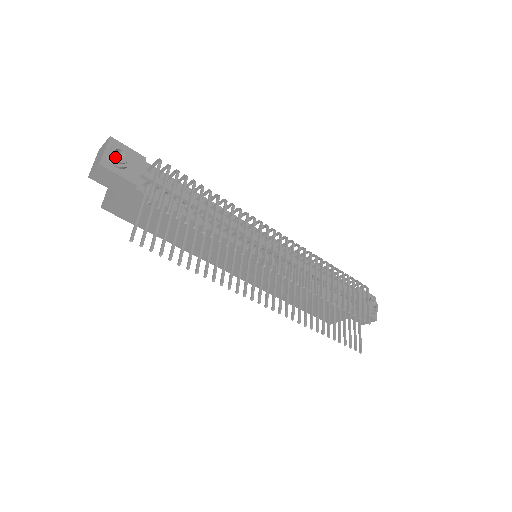
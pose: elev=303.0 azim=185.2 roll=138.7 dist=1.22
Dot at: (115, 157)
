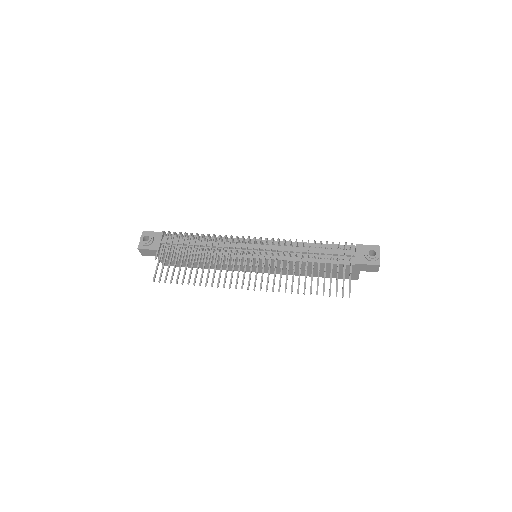
Dot at: (143, 241)
